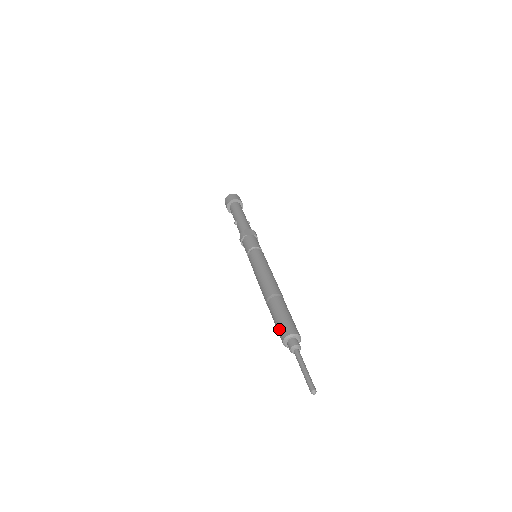
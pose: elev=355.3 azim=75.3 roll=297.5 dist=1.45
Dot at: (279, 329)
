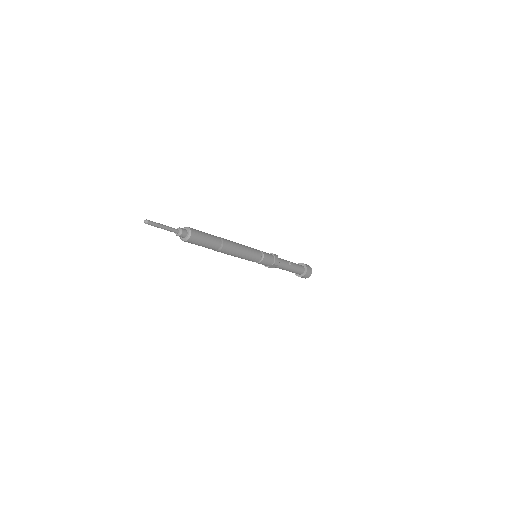
Dot at: occluded
